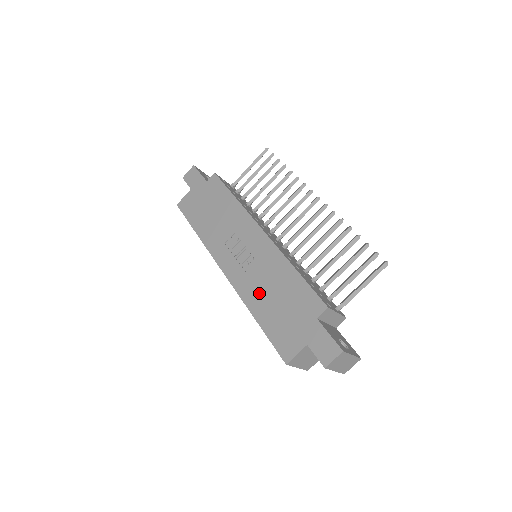
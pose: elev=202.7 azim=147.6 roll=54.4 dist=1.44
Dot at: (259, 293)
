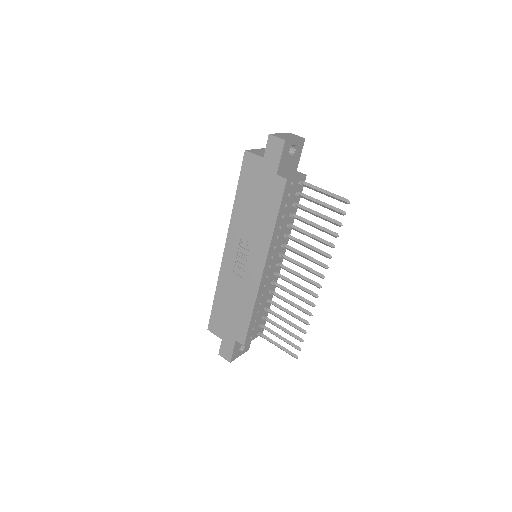
Dot at: (228, 291)
